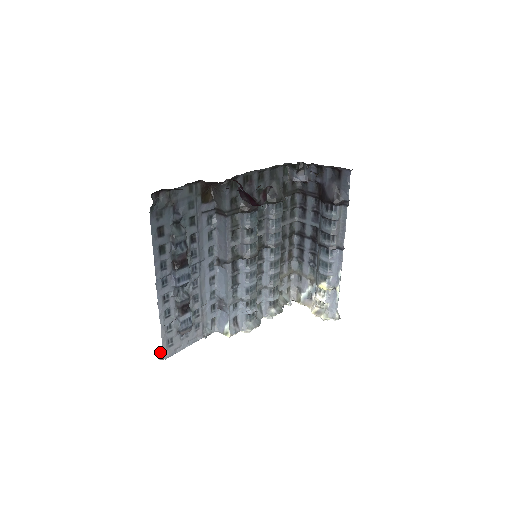
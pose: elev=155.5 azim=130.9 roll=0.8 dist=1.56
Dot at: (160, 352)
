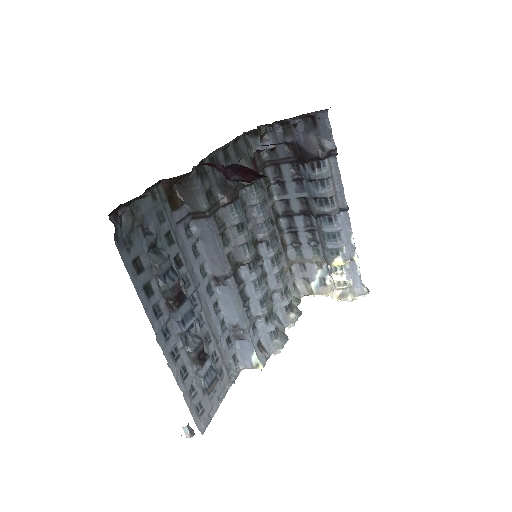
Dot at: (187, 428)
